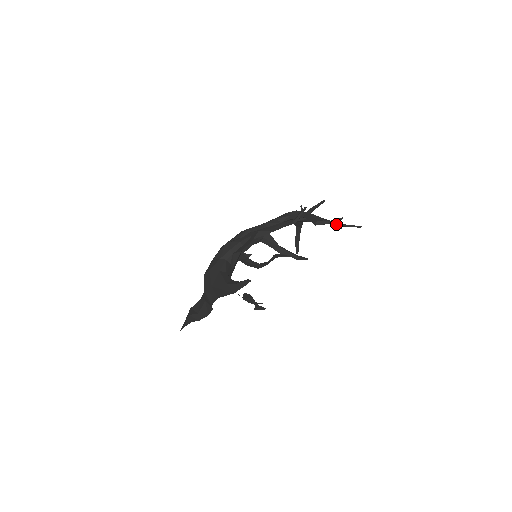
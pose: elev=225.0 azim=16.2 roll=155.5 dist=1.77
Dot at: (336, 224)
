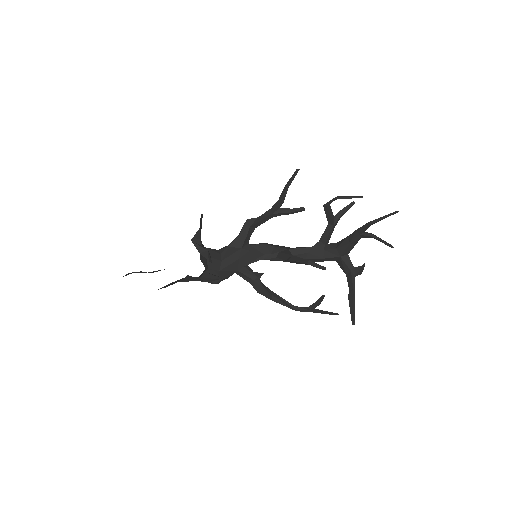
Dot at: (368, 222)
